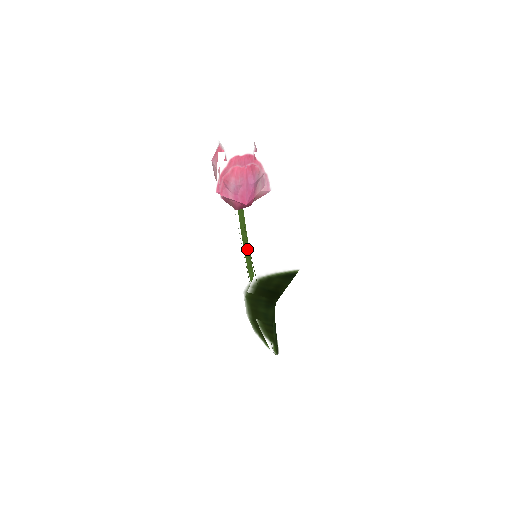
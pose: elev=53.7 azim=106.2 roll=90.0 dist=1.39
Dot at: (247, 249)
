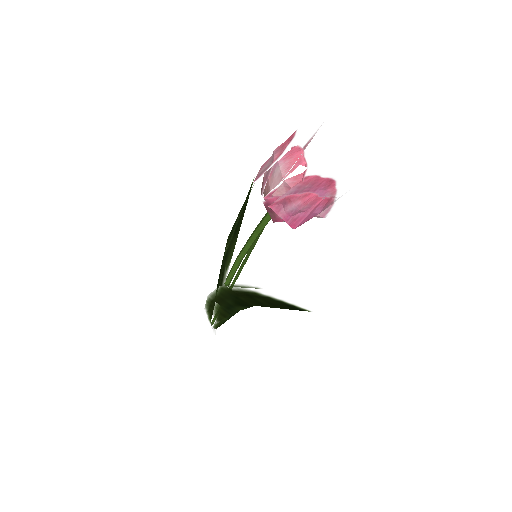
Dot at: (250, 246)
